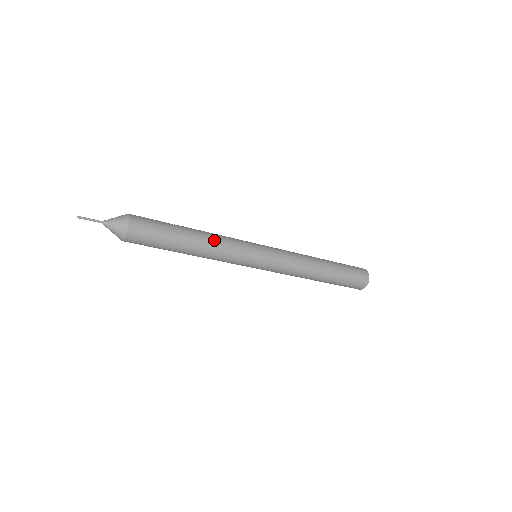
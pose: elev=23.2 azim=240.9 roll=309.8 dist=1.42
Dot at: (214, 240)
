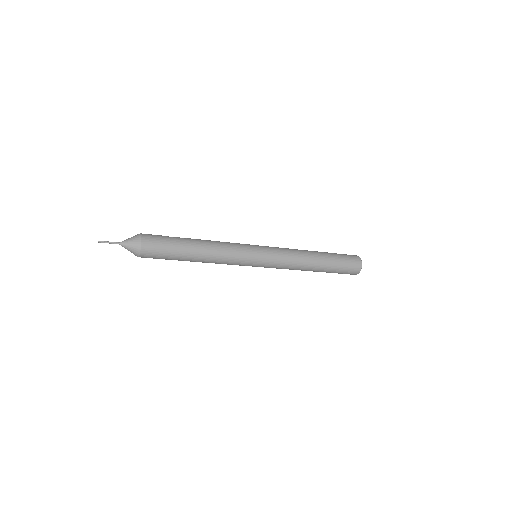
Dot at: (215, 241)
